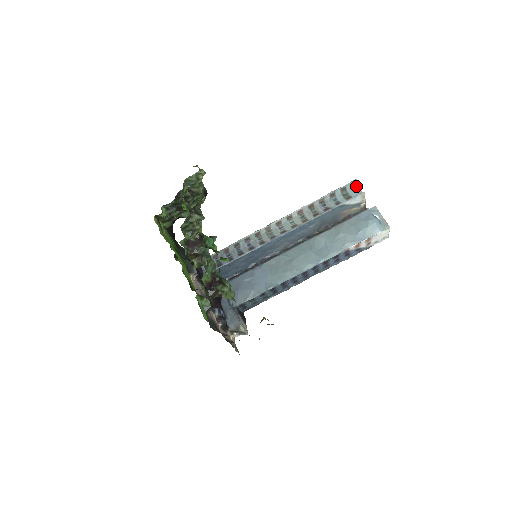
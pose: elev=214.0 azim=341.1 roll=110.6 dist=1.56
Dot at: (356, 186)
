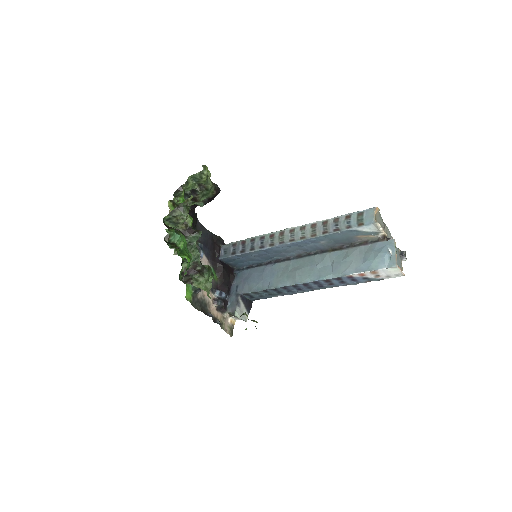
Dot at: (373, 214)
